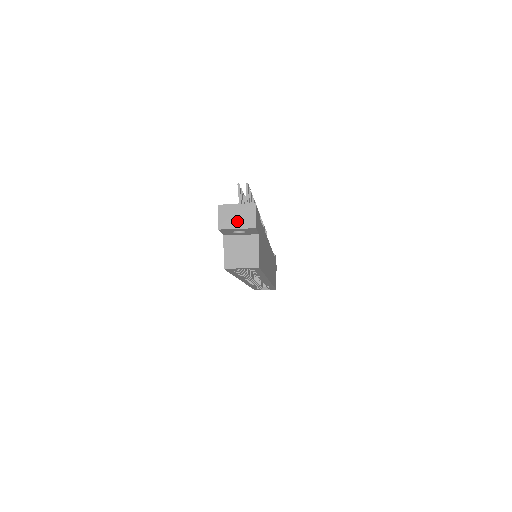
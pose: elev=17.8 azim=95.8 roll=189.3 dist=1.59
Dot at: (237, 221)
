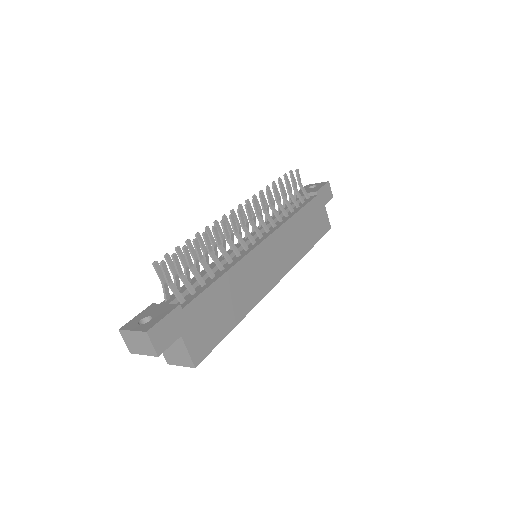
Dot at: (140, 348)
